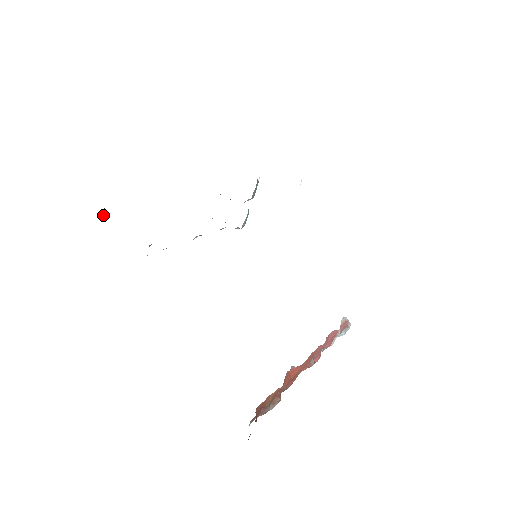
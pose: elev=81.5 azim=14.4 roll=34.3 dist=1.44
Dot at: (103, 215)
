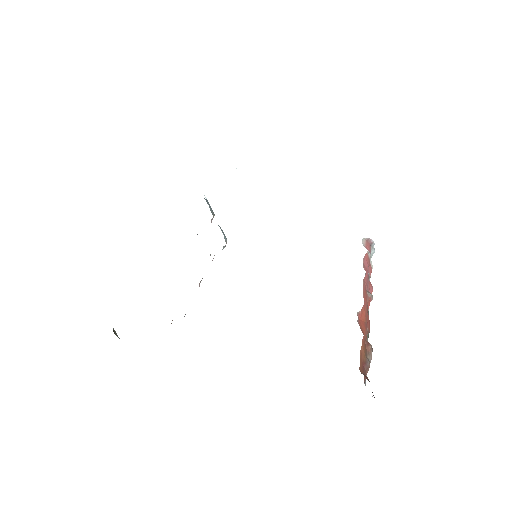
Dot at: (117, 335)
